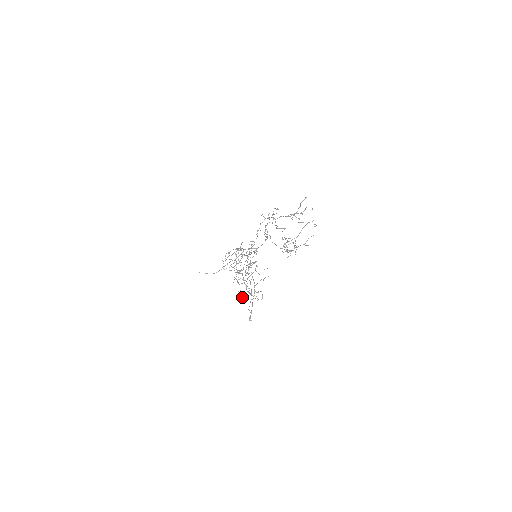
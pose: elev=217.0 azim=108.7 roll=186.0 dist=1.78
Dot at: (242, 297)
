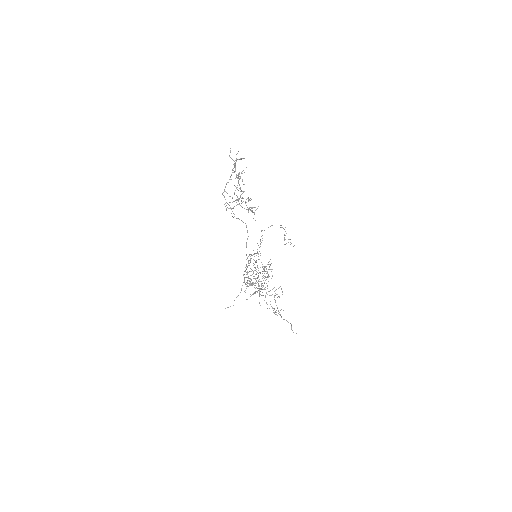
Dot at: occluded
